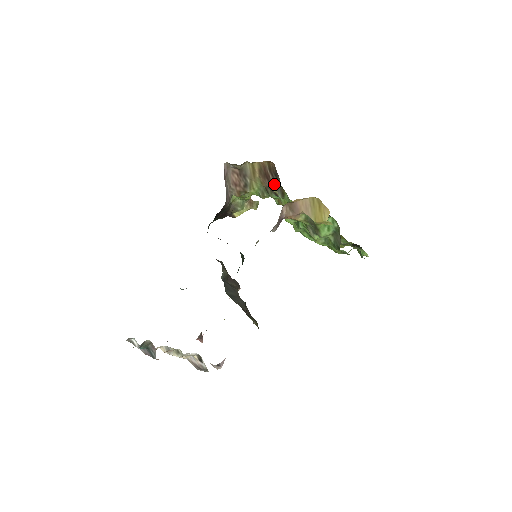
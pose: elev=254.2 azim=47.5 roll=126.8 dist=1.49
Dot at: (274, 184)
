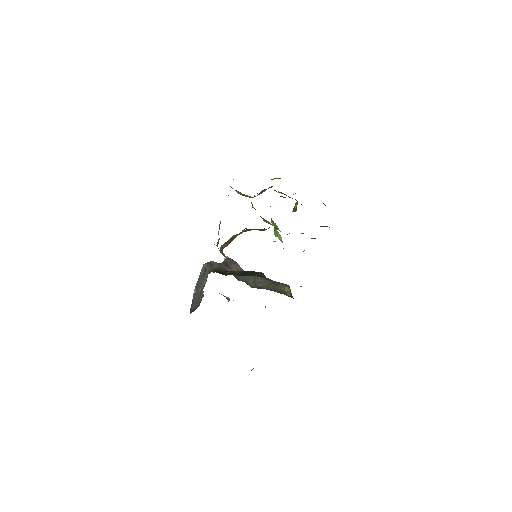
Dot at: occluded
